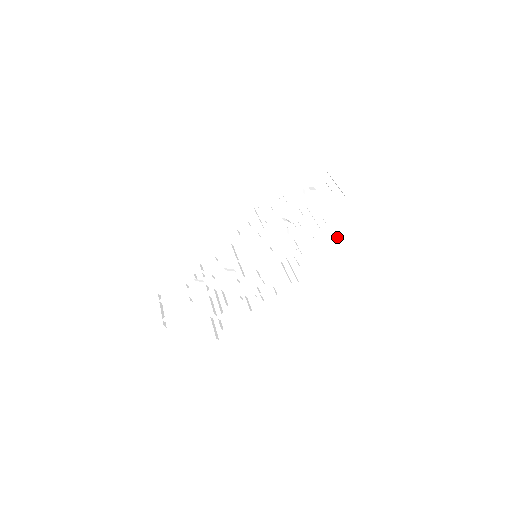
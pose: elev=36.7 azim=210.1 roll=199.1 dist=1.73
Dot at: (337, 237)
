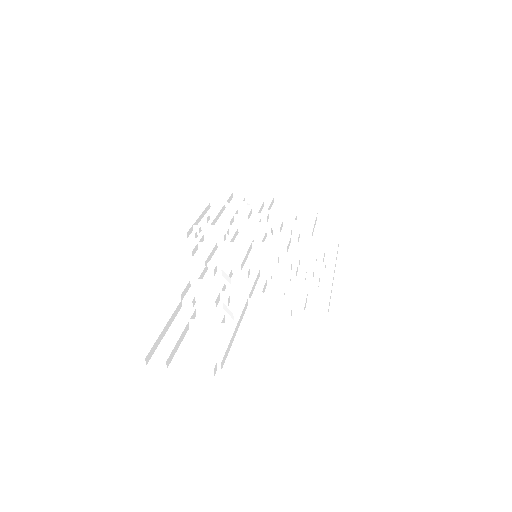
Dot at: (317, 216)
